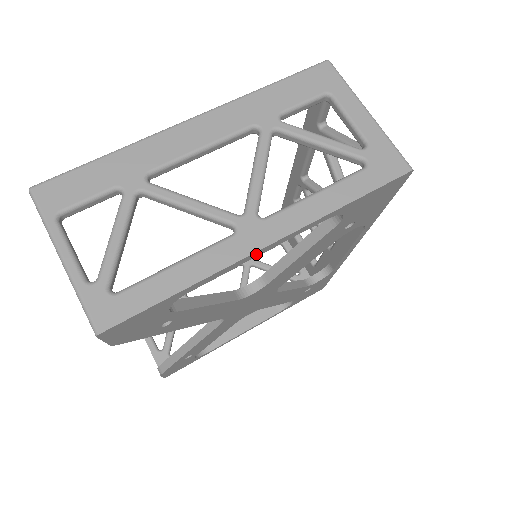
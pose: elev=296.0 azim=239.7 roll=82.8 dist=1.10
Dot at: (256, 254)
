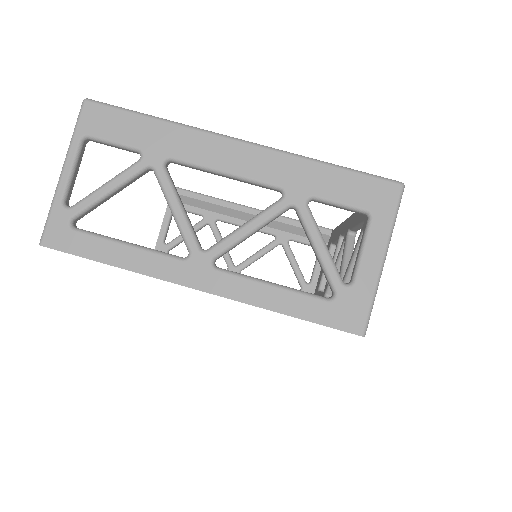
Dot at: (187, 286)
